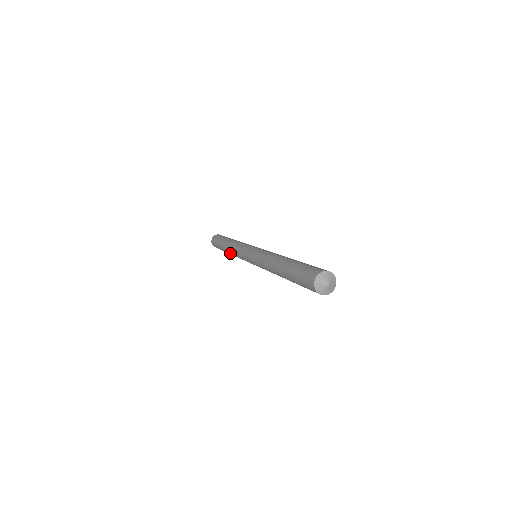
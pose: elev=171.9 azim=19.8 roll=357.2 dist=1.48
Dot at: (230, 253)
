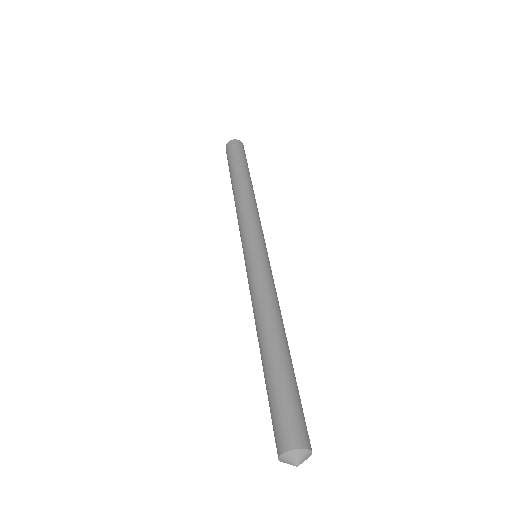
Dot at: occluded
